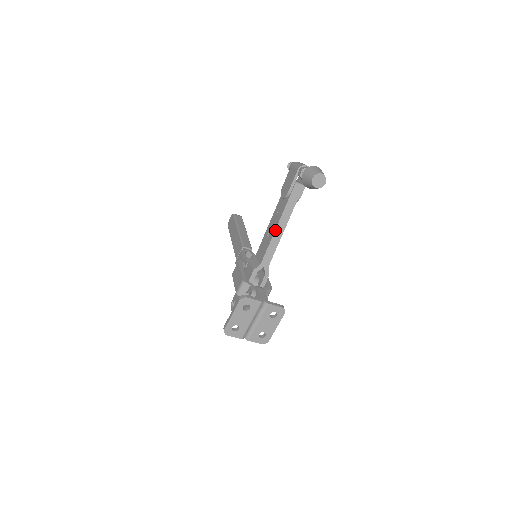
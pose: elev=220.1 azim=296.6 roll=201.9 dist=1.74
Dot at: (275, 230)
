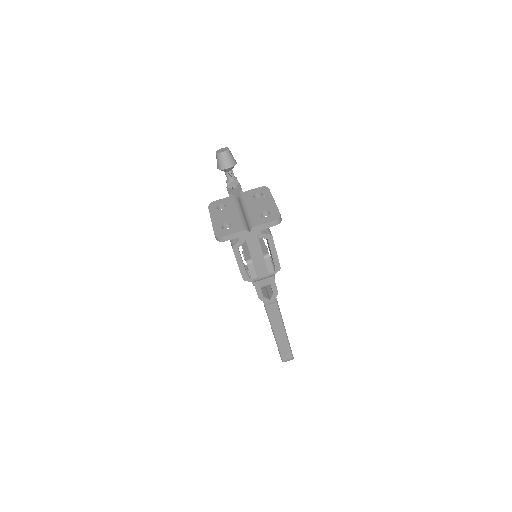
Dot at: occluded
